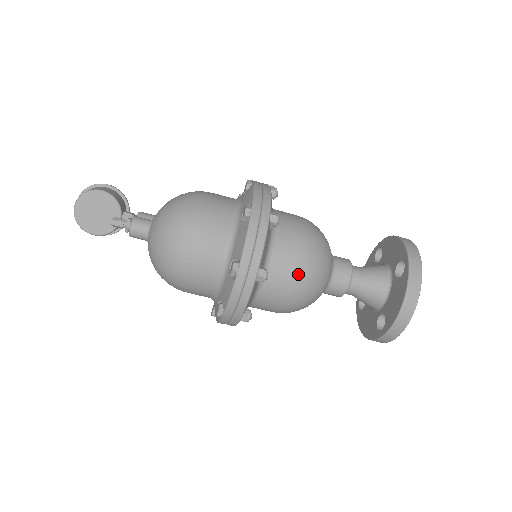
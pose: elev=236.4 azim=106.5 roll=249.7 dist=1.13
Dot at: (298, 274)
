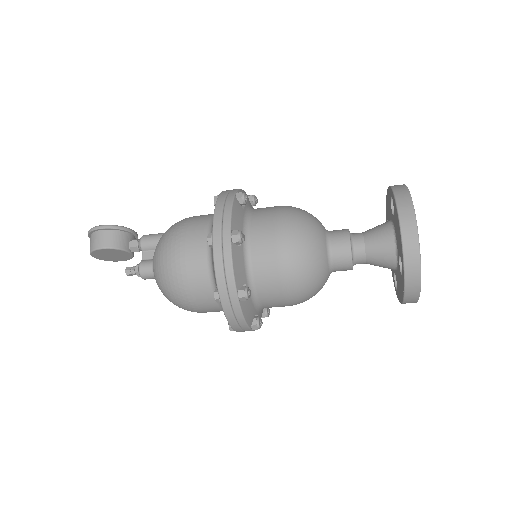
Dot at: (290, 303)
